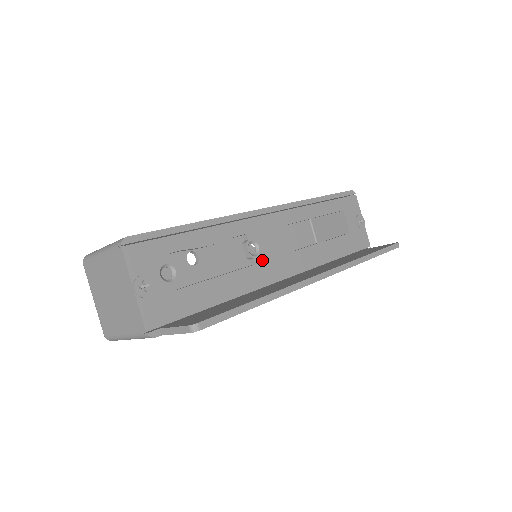
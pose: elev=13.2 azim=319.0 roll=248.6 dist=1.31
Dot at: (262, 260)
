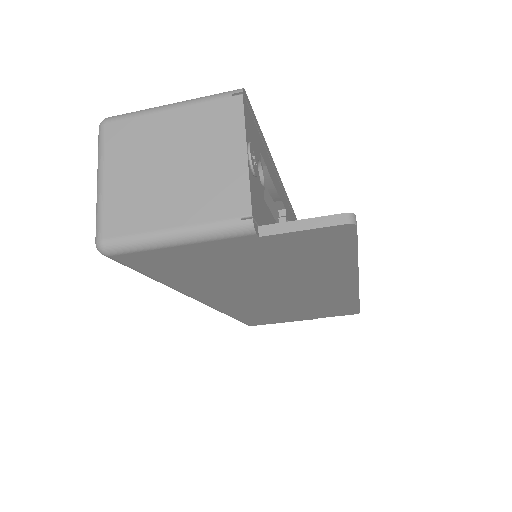
Dot at: occluded
